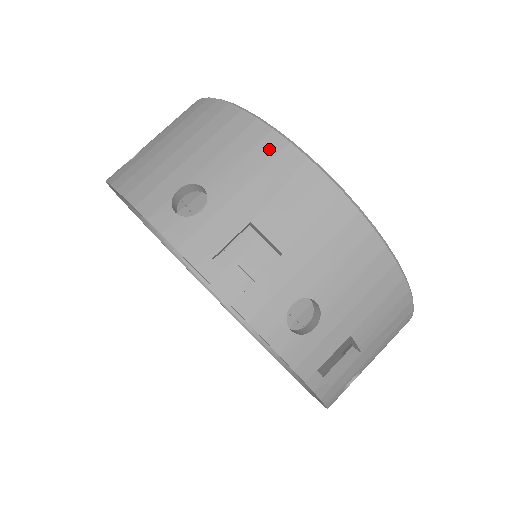
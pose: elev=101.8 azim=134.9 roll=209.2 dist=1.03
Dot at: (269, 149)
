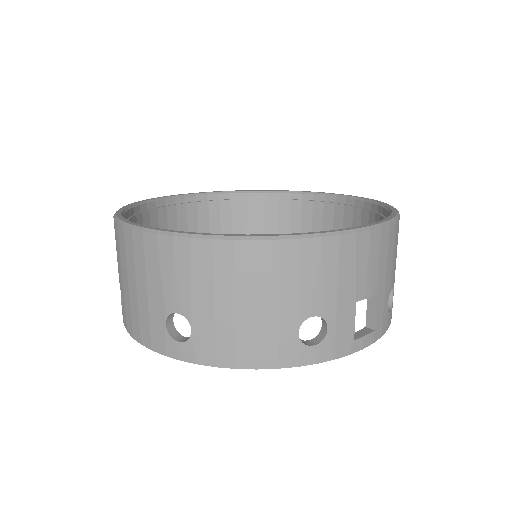
Dot at: (331, 253)
